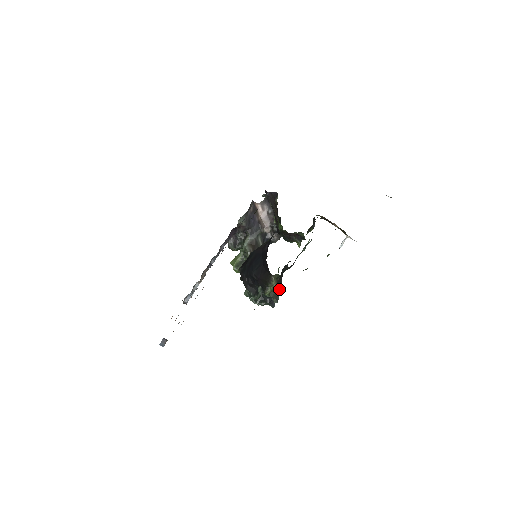
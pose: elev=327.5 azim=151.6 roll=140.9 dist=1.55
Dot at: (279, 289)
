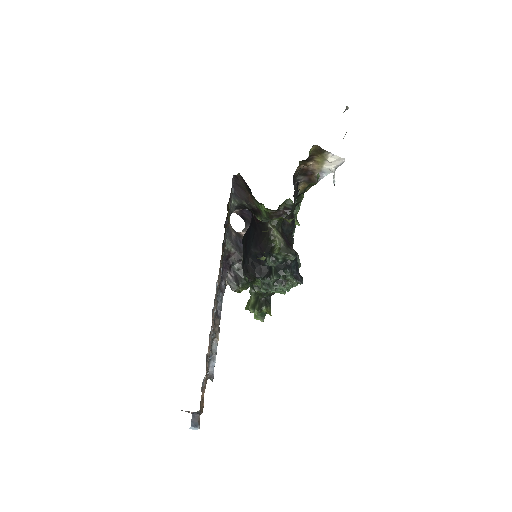
Dot at: (290, 245)
